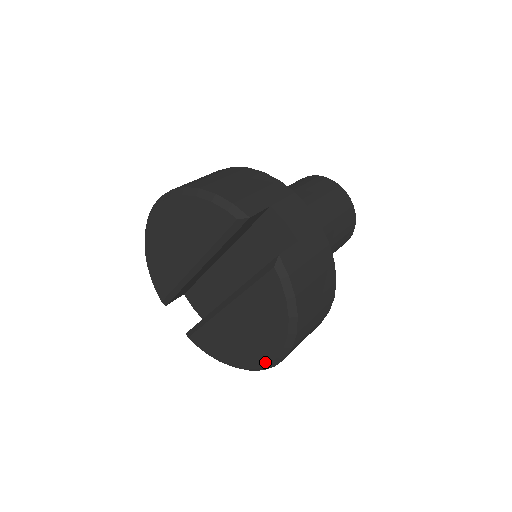
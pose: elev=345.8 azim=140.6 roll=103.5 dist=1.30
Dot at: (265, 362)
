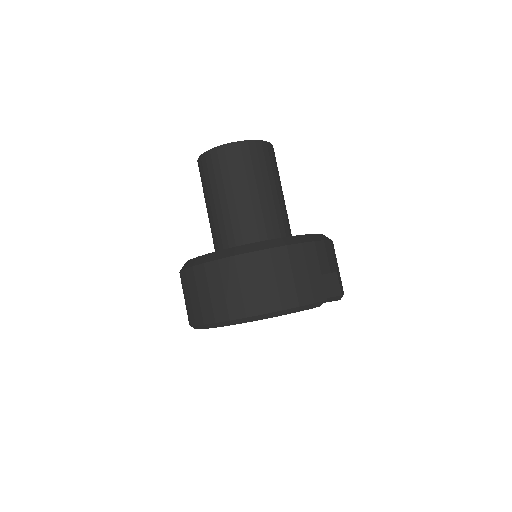
Dot at: occluded
